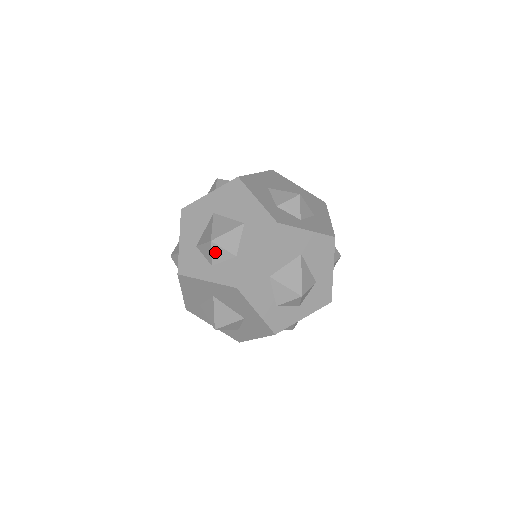
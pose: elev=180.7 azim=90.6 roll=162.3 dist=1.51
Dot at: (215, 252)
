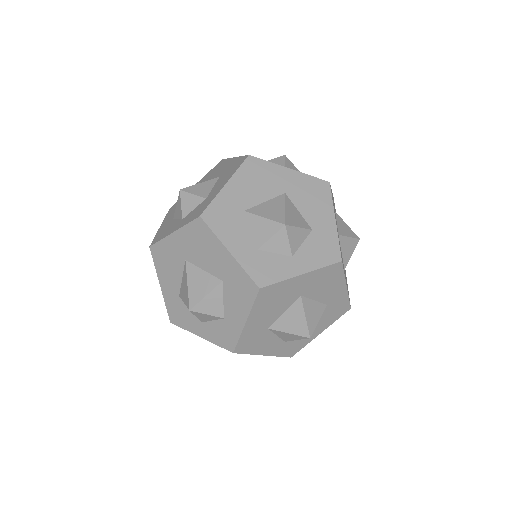
Dot at: (185, 201)
